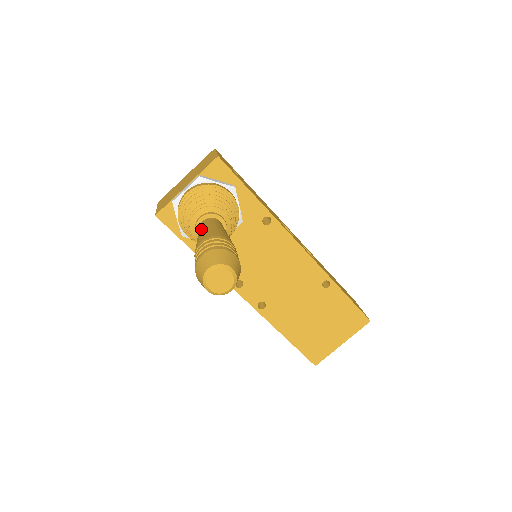
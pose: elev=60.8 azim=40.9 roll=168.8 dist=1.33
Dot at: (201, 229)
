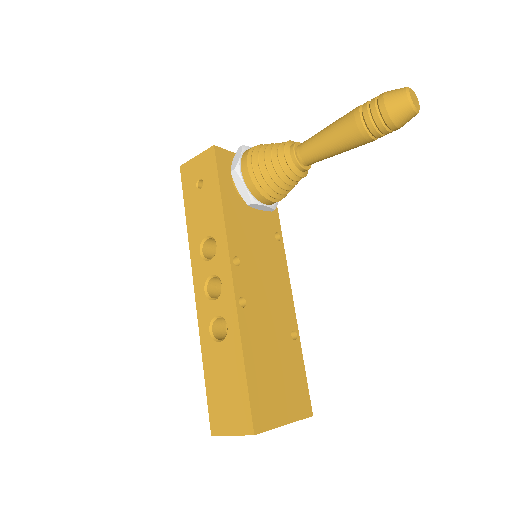
Dot at: occluded
